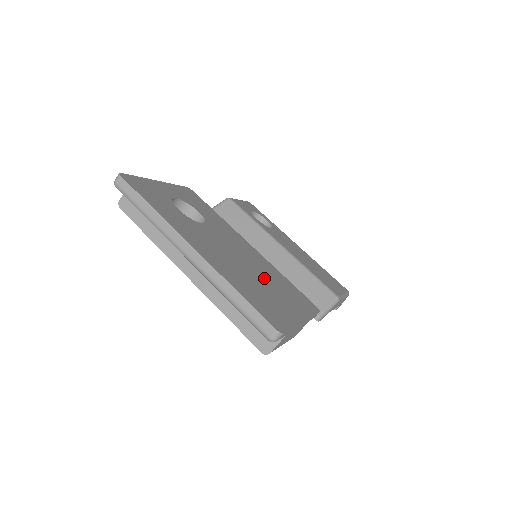
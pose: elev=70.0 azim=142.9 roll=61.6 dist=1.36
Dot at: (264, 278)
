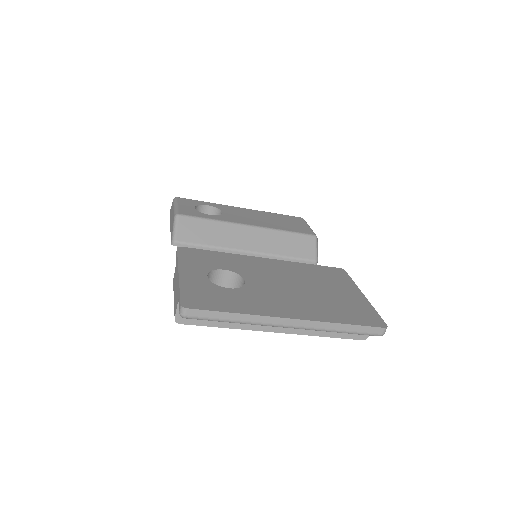
Dot at: (315, 285)
